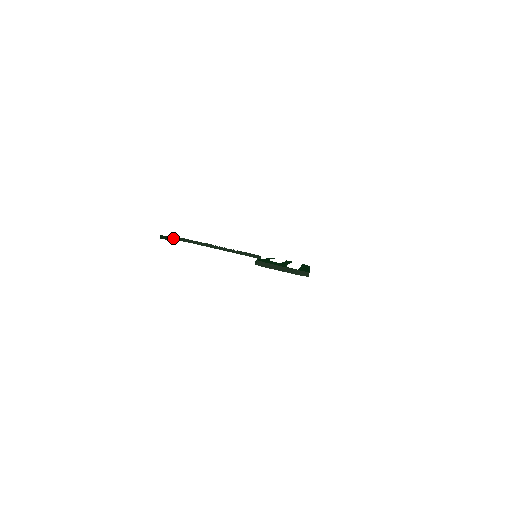
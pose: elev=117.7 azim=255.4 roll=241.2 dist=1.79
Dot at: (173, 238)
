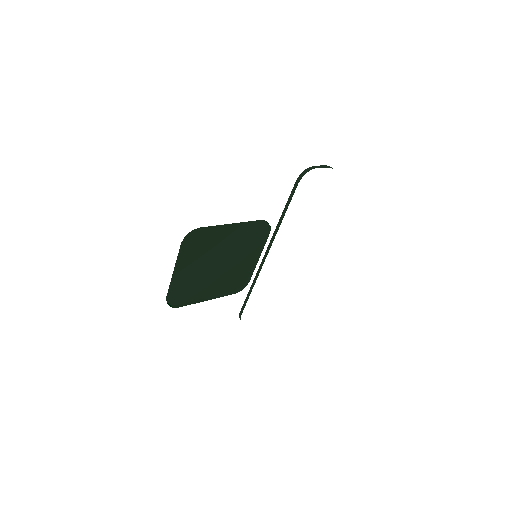
Dot at: (171, 280)
